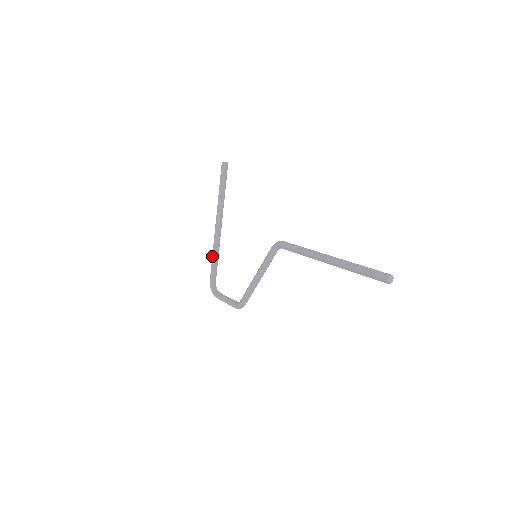
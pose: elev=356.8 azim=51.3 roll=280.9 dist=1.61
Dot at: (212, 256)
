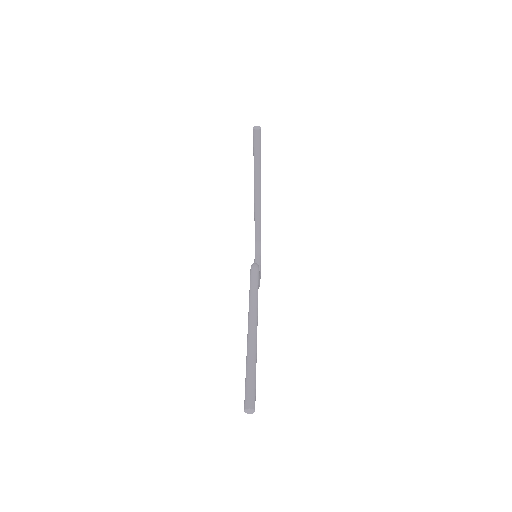
Dot at: (254, 218)
